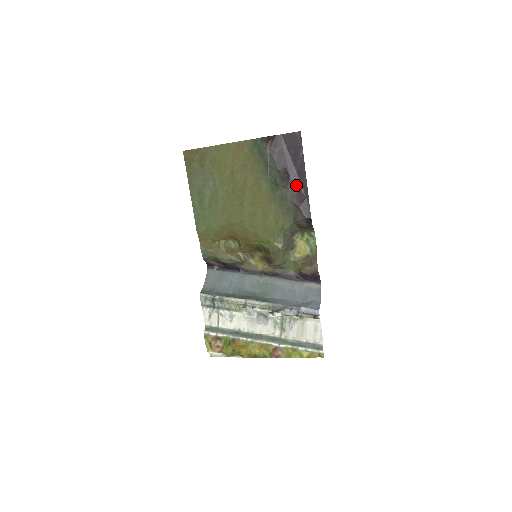
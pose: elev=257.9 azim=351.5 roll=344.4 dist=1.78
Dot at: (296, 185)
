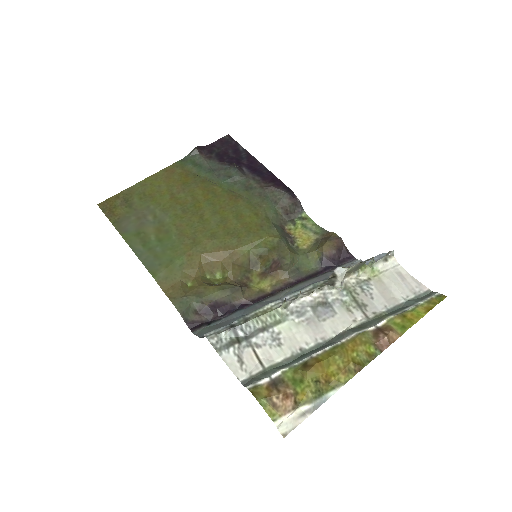
Dot at: (254, 172)
